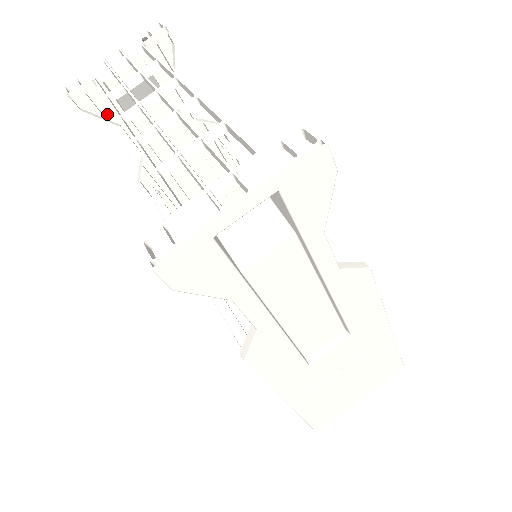
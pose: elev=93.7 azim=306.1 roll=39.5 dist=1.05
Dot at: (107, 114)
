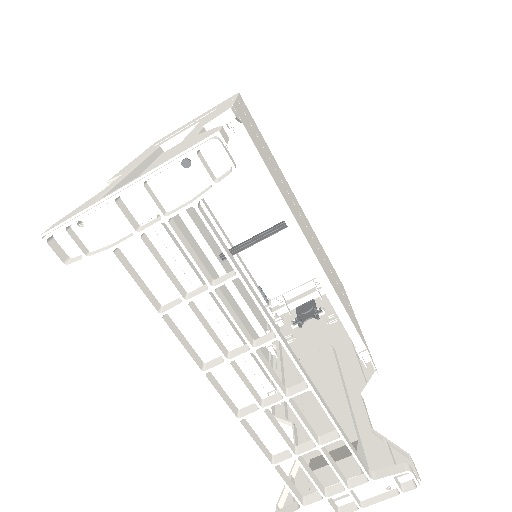
Dot at: occluded
